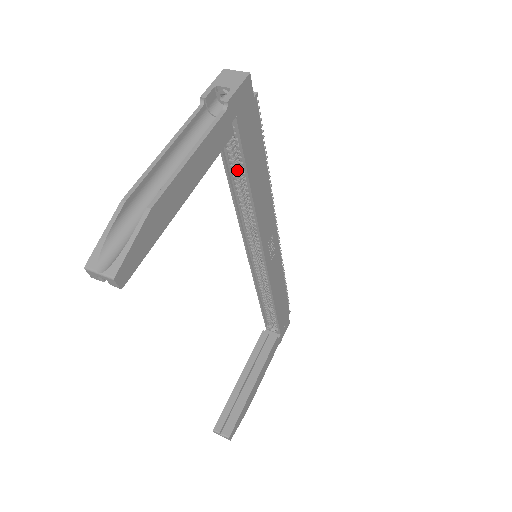
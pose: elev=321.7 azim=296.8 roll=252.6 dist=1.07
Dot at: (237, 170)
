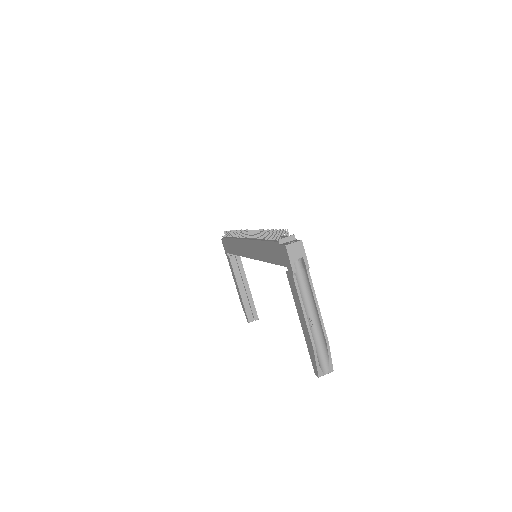
Dot at: occluded
